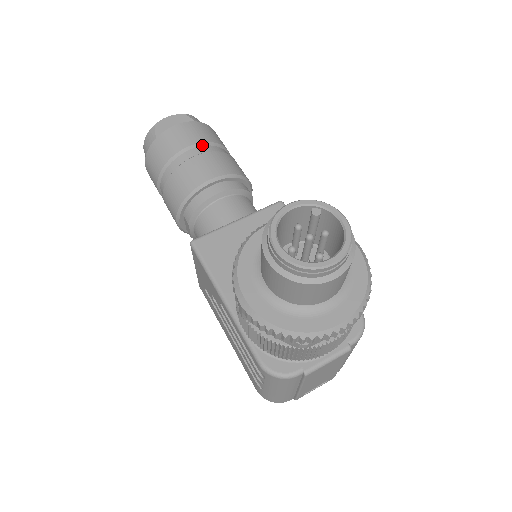
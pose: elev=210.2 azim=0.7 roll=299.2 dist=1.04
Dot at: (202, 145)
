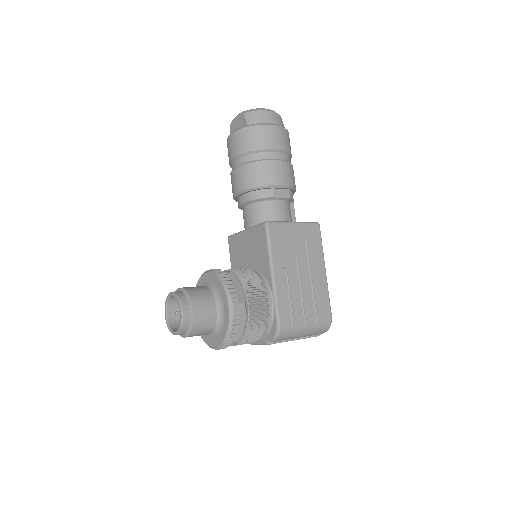
Dot at: (240, 156)
